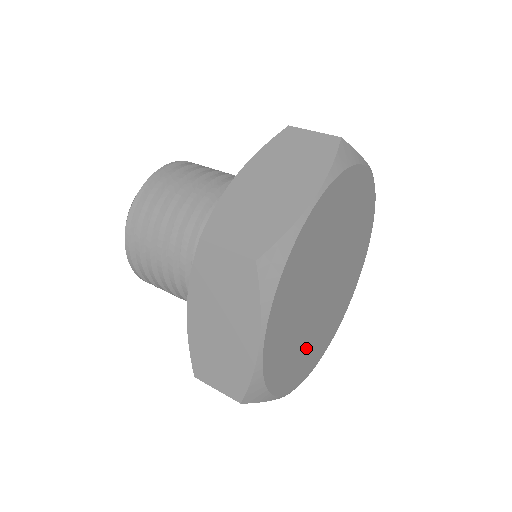
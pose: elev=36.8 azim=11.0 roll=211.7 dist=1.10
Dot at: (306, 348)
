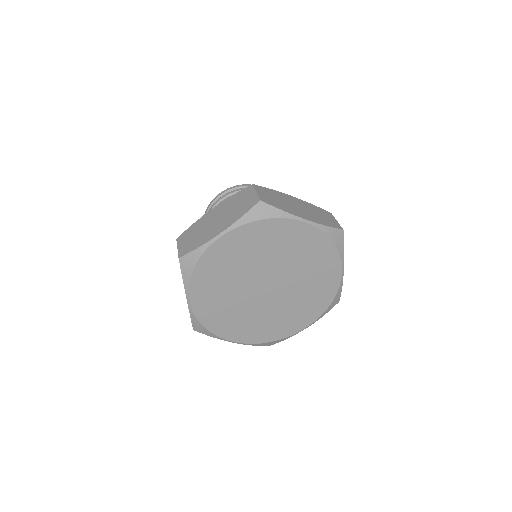
Dot at: (223, 301)
